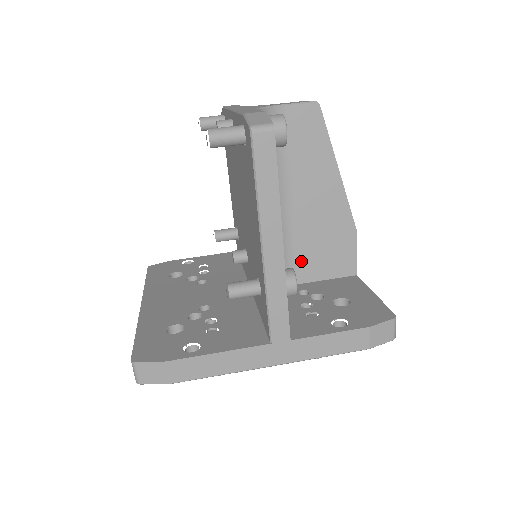
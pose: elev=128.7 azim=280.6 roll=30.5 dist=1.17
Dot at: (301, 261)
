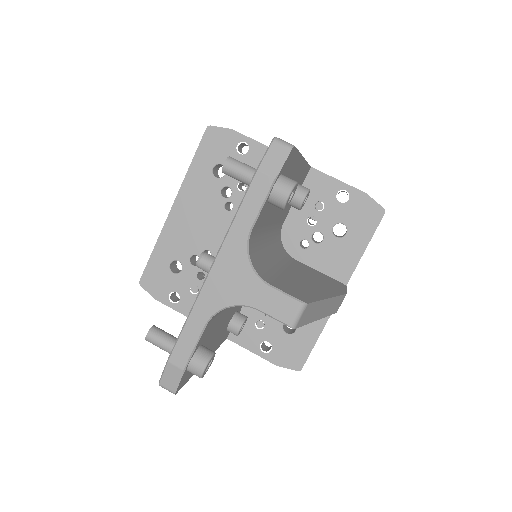
Dot at: occluded
